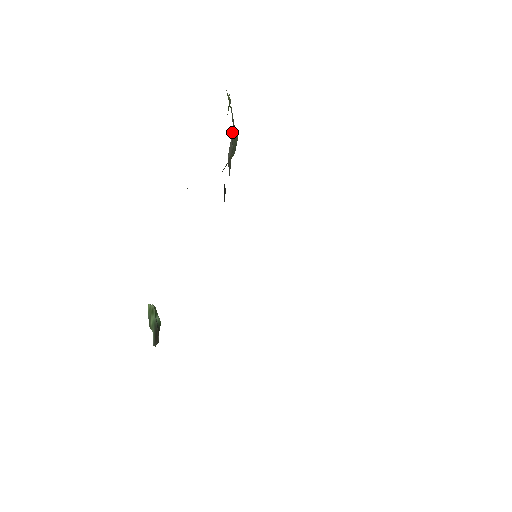
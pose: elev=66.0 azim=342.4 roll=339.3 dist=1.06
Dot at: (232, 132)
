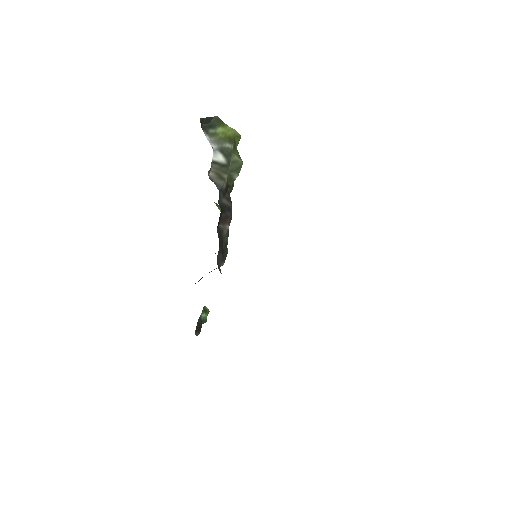
Dot at: (215, 156)
